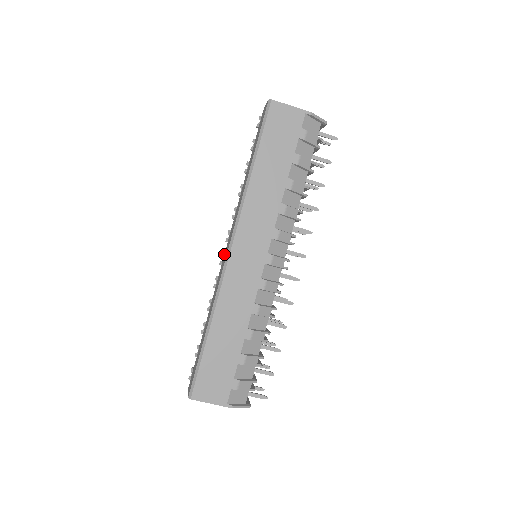
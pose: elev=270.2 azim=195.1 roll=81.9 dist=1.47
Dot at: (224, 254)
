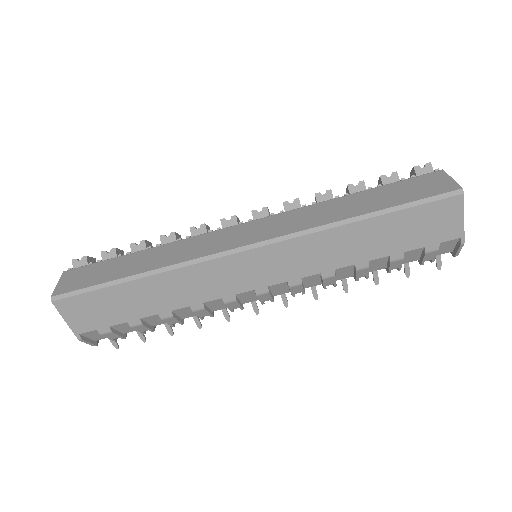
Dot at: (236, 226)
